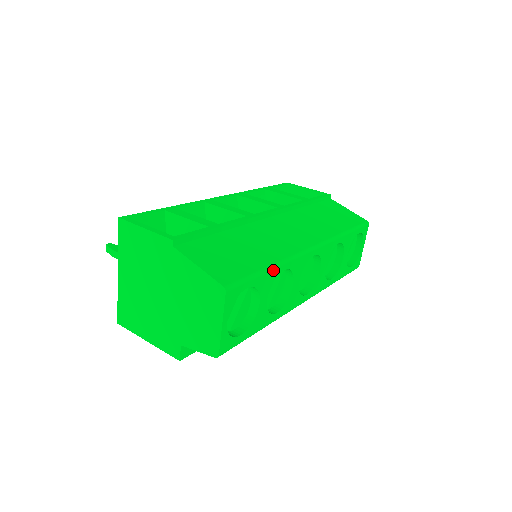
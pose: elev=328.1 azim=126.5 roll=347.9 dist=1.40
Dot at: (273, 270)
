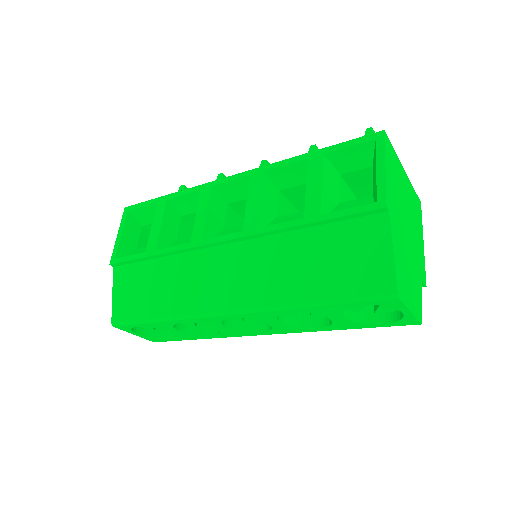
Dot at: (162, 322)
